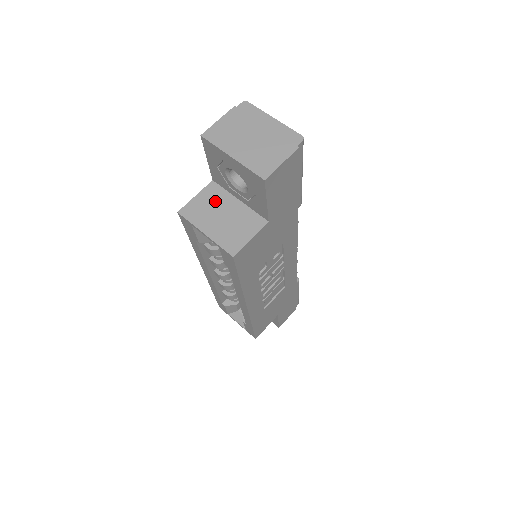
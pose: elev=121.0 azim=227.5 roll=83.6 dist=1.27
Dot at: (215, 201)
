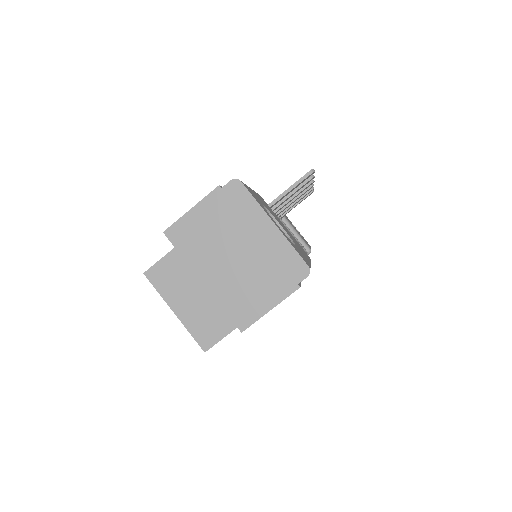
Dot at: occluded
